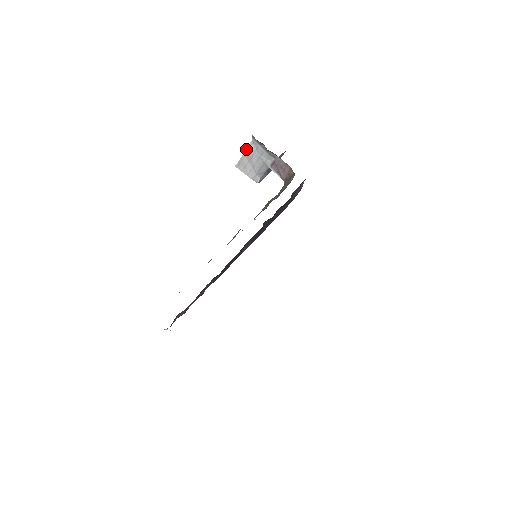
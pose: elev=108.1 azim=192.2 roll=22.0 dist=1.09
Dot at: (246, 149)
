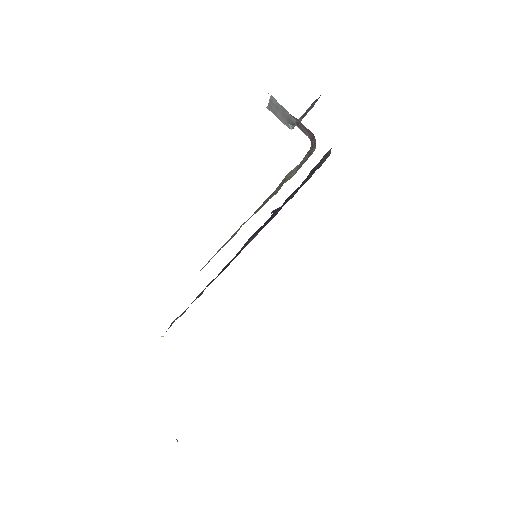
Dot at: (269, 99)
